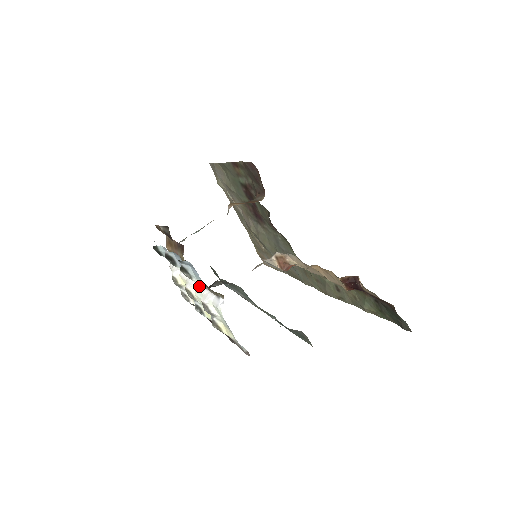
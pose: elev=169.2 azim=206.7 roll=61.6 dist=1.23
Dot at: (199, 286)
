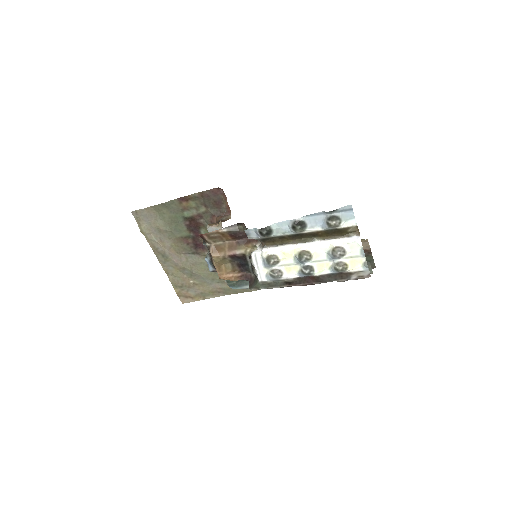
Dot at: (318, 243)
